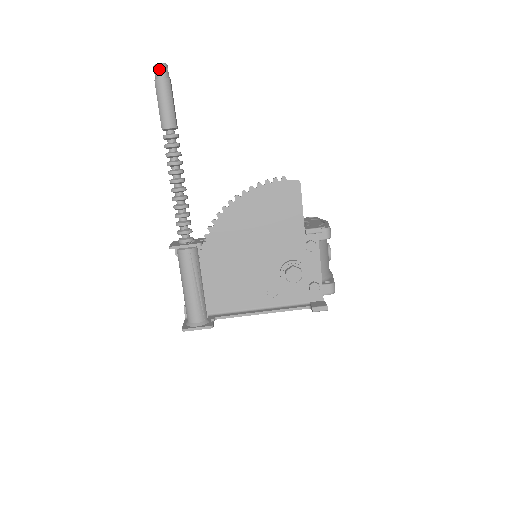
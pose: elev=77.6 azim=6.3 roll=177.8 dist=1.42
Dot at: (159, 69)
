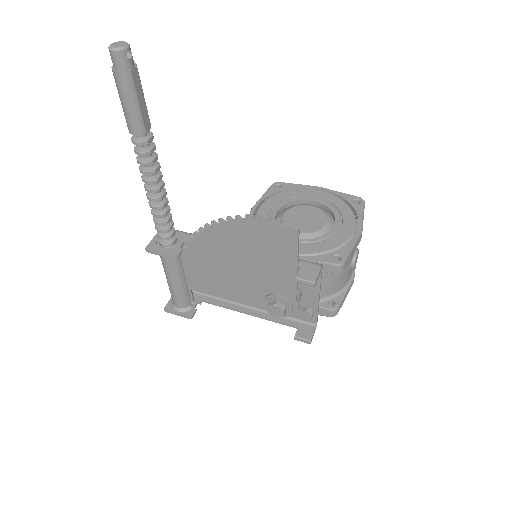
Dot at: (114, 57)
